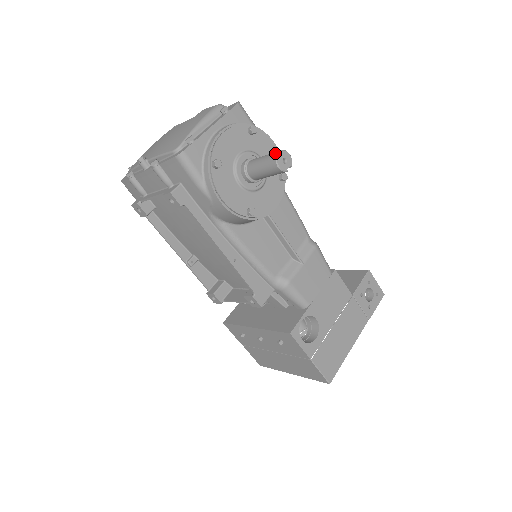
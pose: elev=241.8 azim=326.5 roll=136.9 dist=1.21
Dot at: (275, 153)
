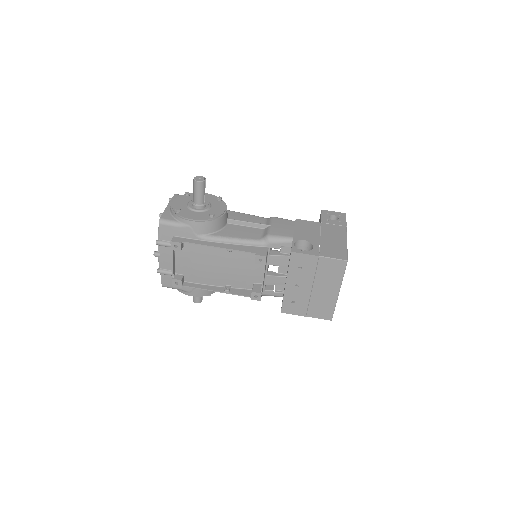
Dot at: (193, 180)
